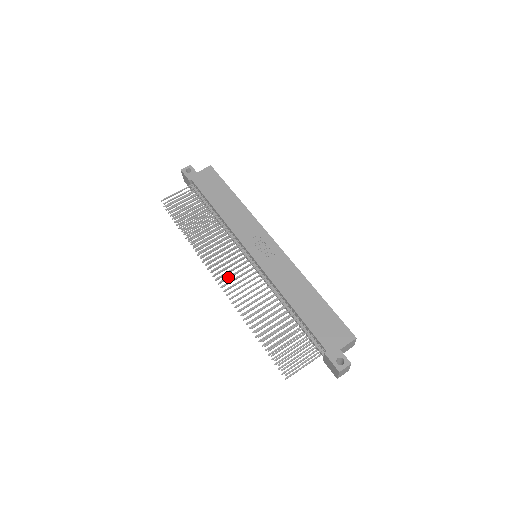
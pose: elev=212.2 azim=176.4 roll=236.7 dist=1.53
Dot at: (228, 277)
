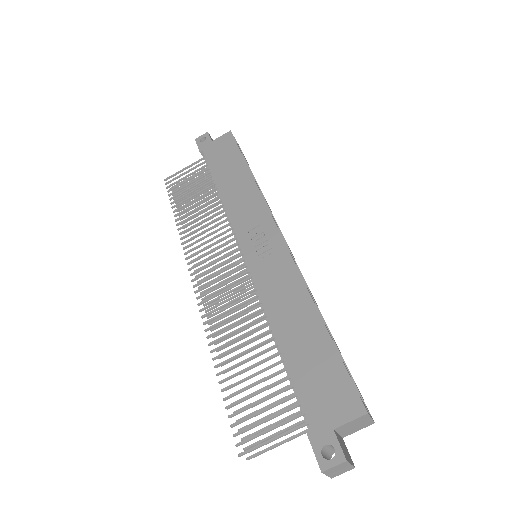
Dot at: (207, 285)
